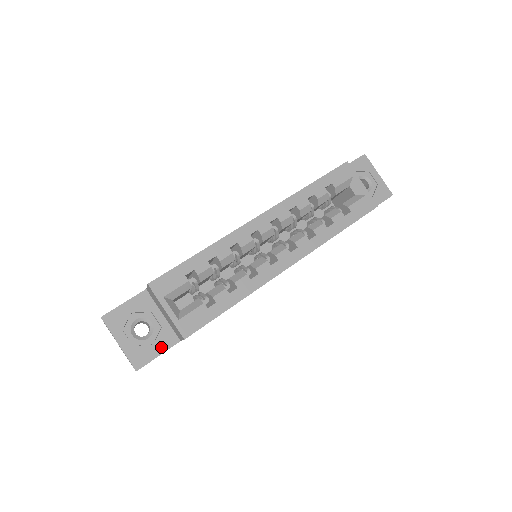
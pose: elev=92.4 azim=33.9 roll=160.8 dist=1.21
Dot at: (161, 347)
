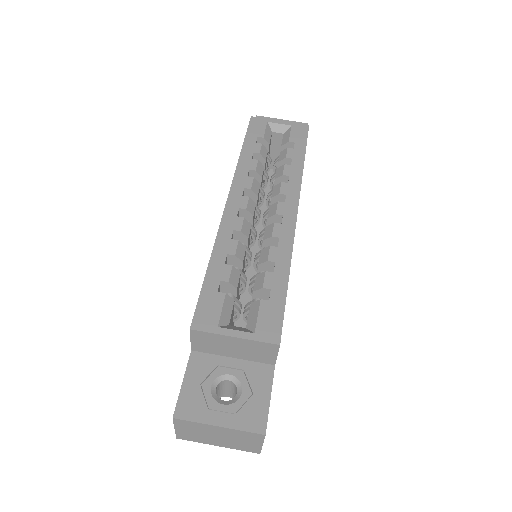
Dot at: (263, 388)
